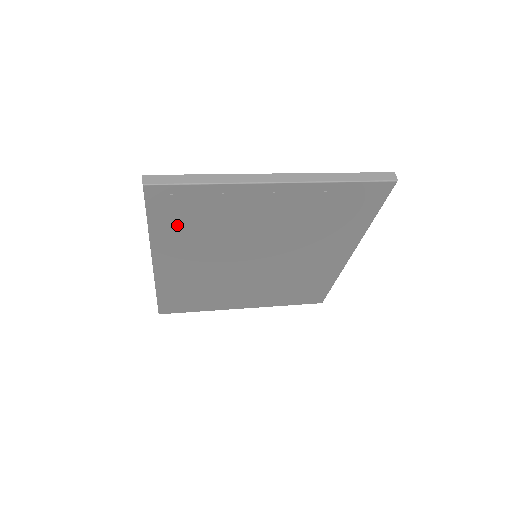
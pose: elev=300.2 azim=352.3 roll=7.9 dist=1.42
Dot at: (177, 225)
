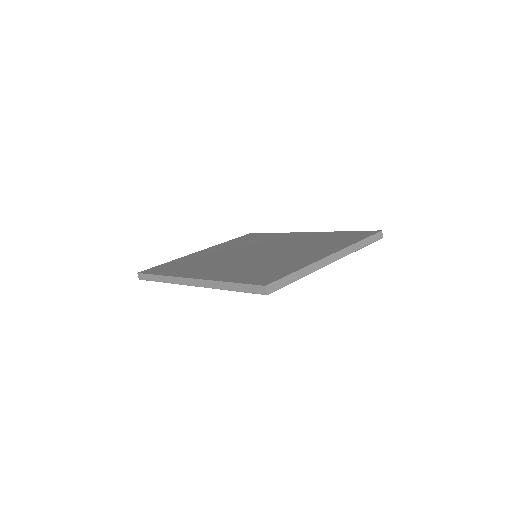
Dot at: occluded
